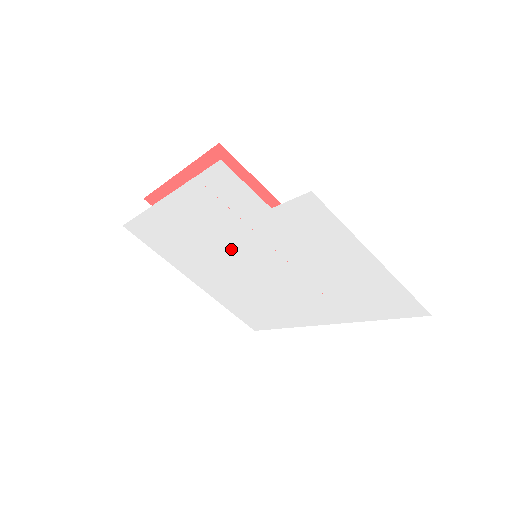
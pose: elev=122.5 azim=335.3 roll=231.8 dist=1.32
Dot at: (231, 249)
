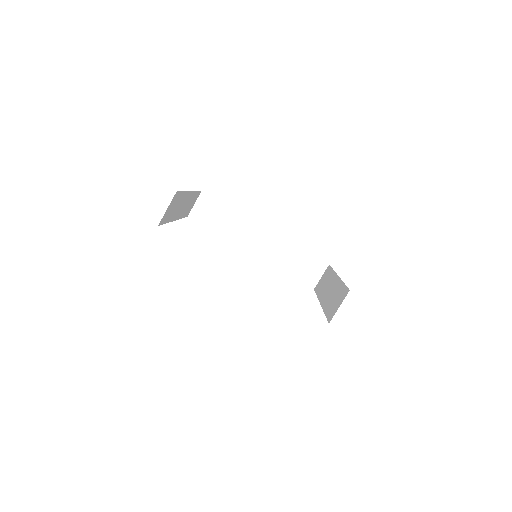
Dot at: occluded
